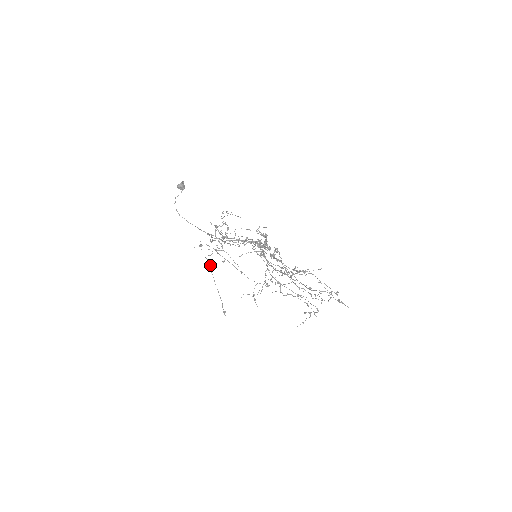
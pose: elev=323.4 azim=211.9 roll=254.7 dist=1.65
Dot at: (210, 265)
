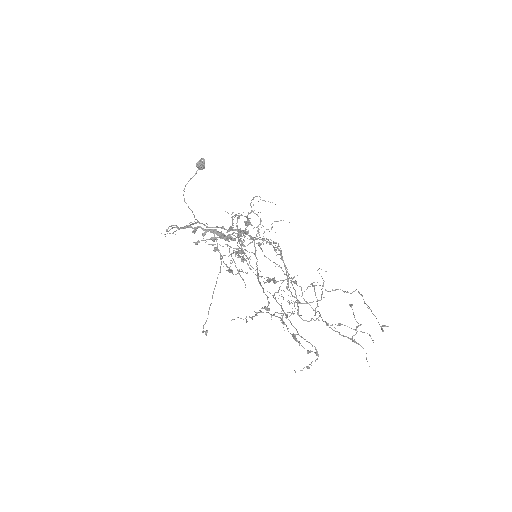
Dot at: (220, 267)
